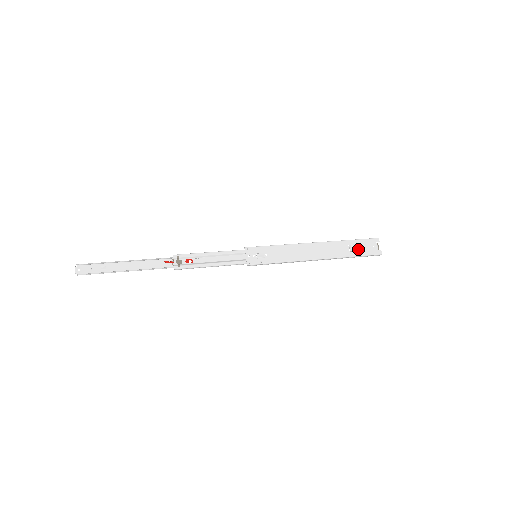
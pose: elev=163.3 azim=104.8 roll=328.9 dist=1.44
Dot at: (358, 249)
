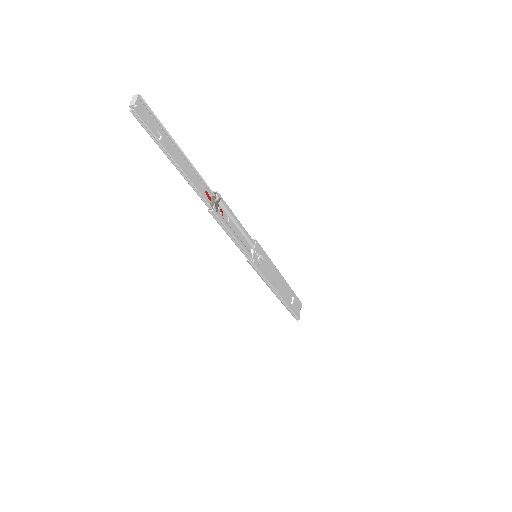
Dot at: (294, 305)
